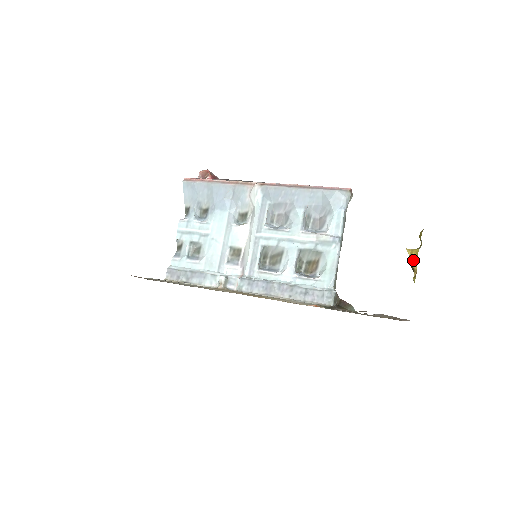
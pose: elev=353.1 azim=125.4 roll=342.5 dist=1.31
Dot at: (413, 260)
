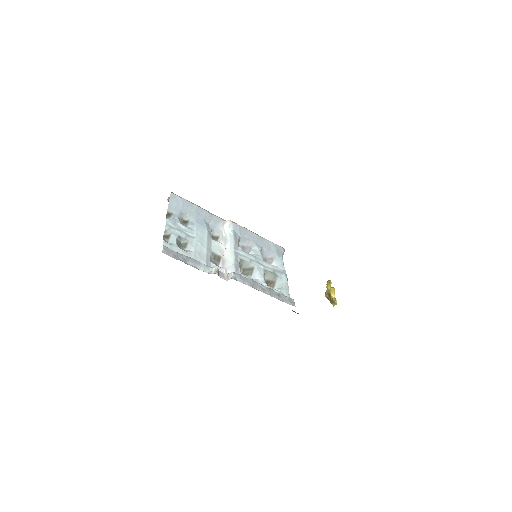
Dot at: (332, 292)
